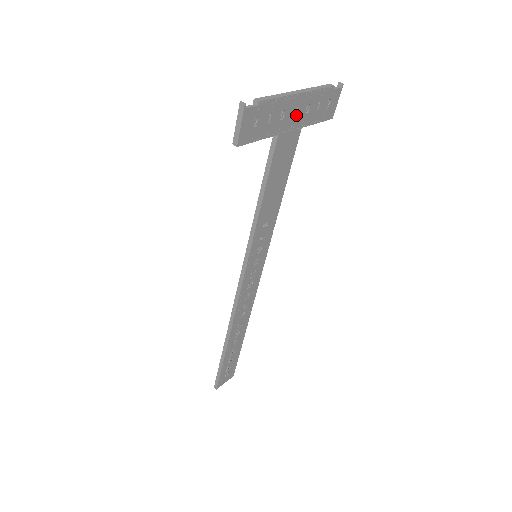
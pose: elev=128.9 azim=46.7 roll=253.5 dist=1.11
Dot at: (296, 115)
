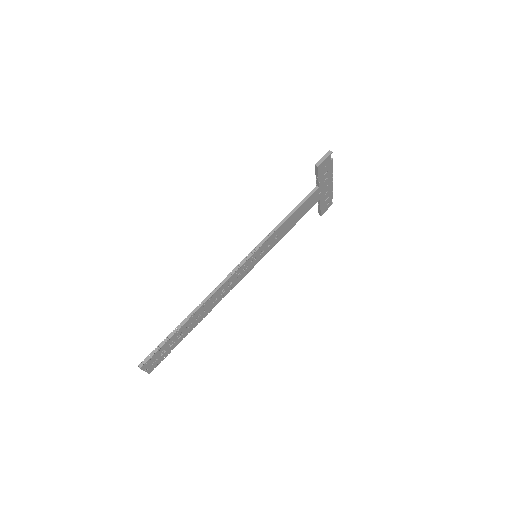
Dot at: (325, 189)
